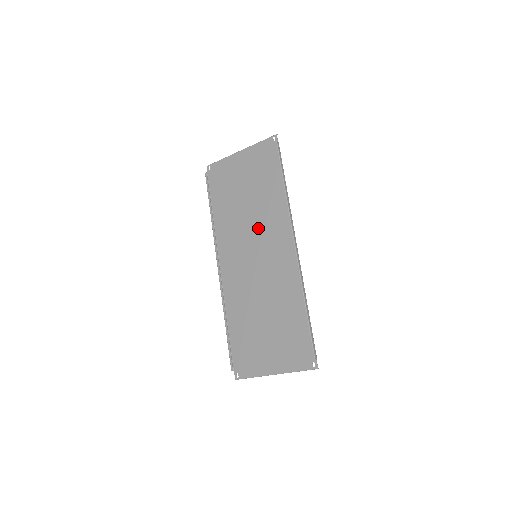
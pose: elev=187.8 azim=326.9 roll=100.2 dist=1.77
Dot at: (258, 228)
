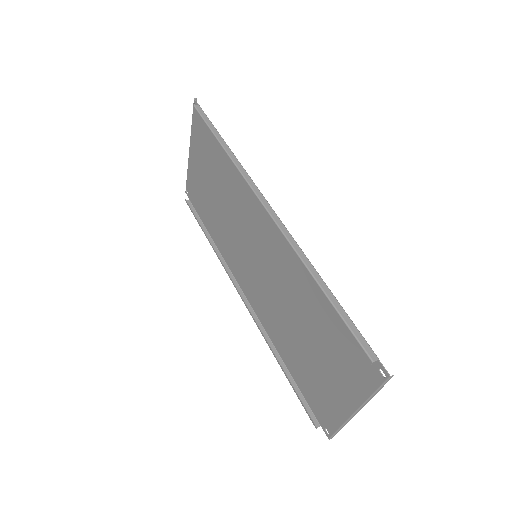
Dot at: (239, 220)
